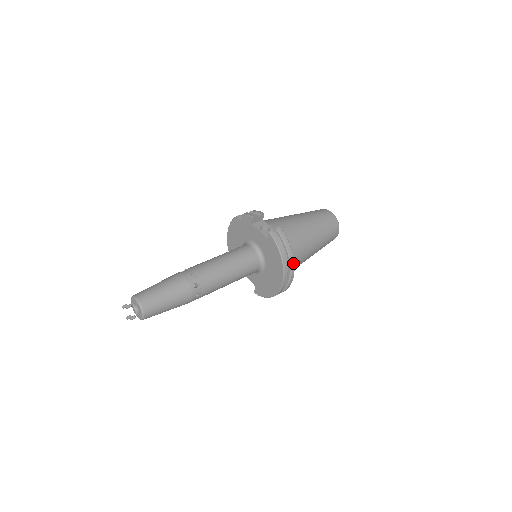
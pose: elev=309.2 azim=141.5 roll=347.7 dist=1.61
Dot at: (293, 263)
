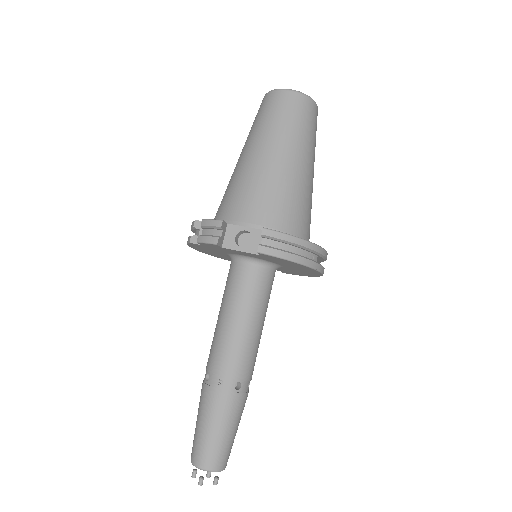
Dot at: (316, 247)
